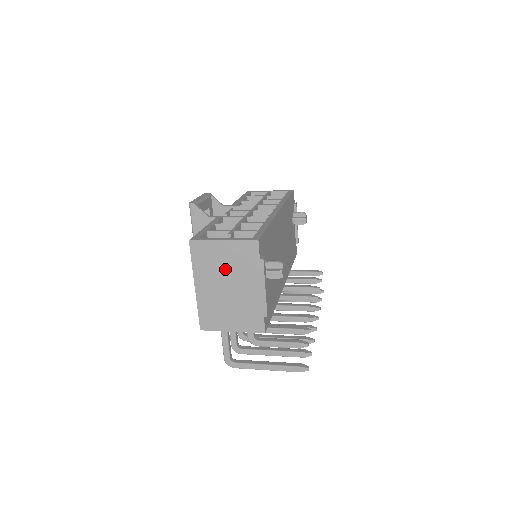
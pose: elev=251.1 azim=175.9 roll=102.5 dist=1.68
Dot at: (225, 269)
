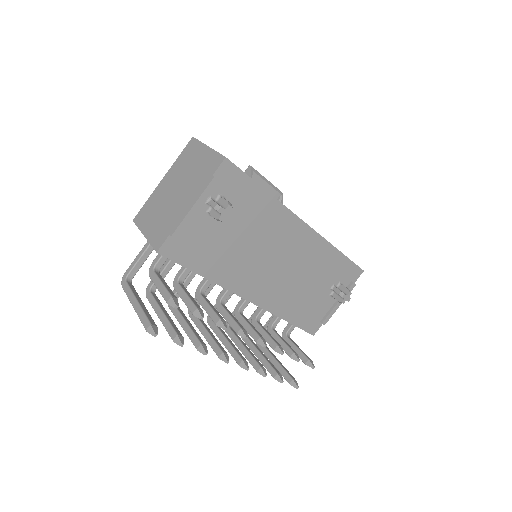
Dot at: (188, 173)
